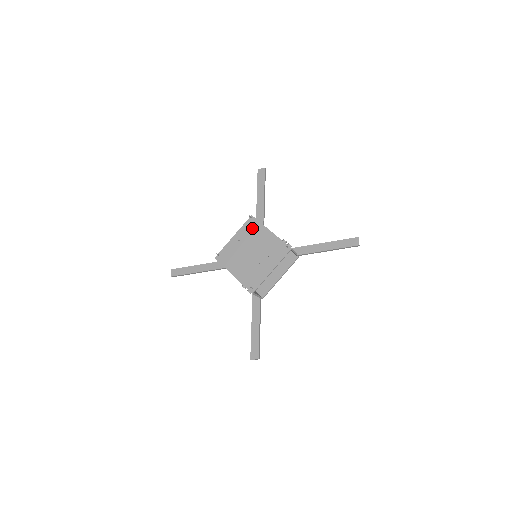
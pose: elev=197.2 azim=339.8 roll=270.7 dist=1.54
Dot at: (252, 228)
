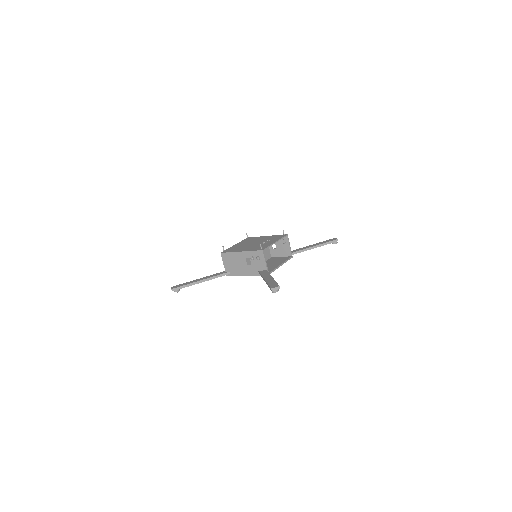
Dot at: (250, 239)
